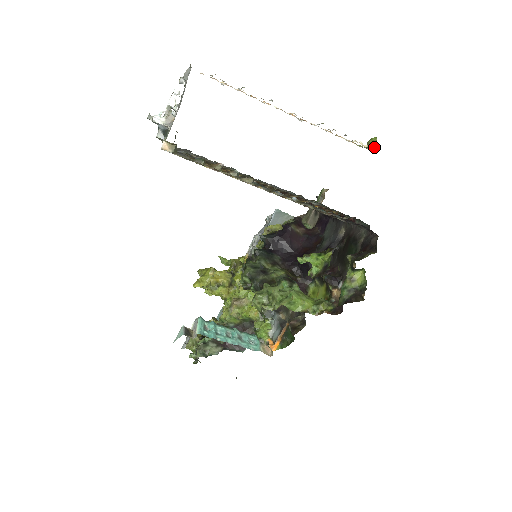
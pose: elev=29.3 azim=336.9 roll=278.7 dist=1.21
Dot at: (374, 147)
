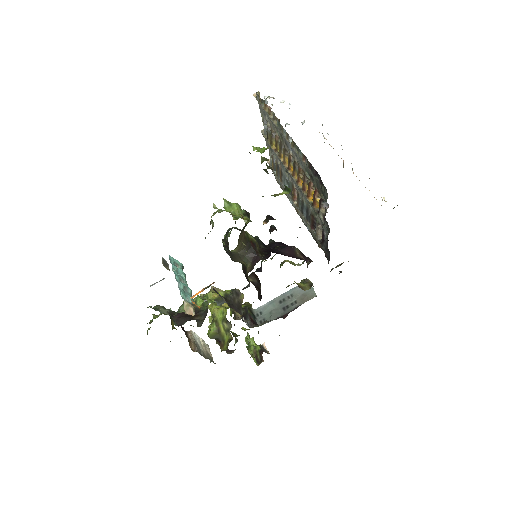
Dot at: occluded
